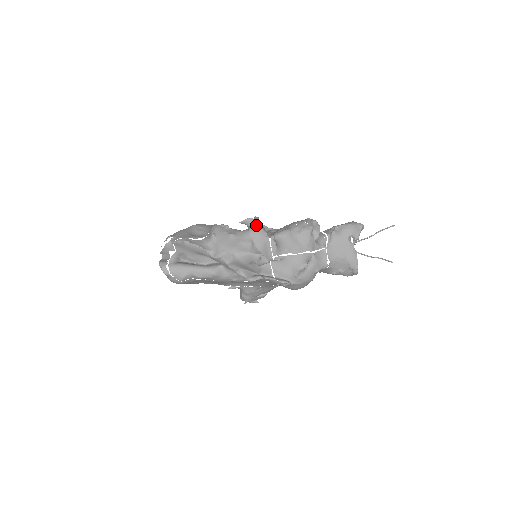
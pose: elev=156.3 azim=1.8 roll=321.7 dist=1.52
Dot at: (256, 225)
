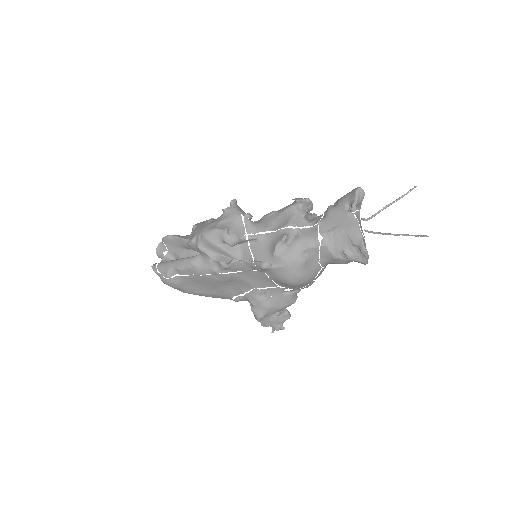
Dot at: (230, 206)
